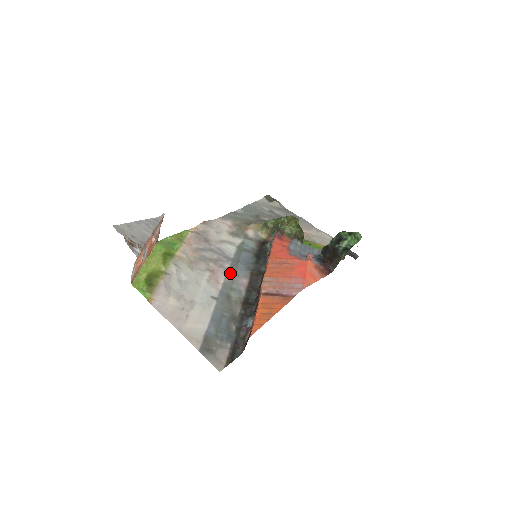
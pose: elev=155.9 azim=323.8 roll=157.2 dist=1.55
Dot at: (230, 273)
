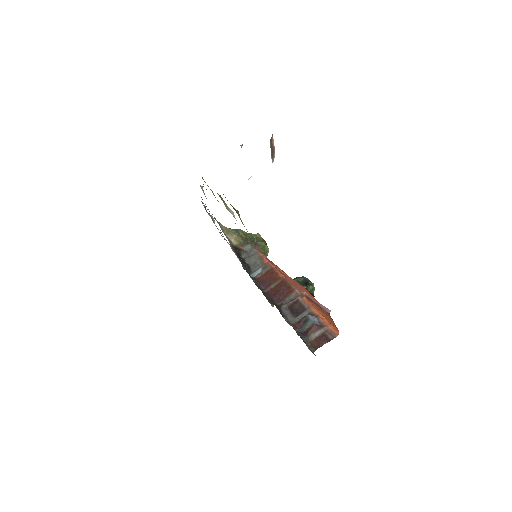
Dot at: occluded
